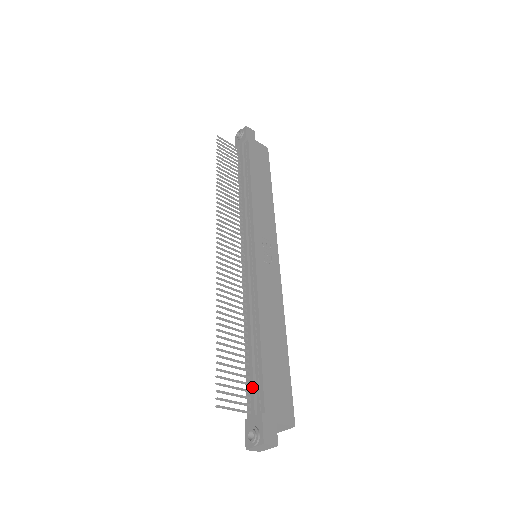
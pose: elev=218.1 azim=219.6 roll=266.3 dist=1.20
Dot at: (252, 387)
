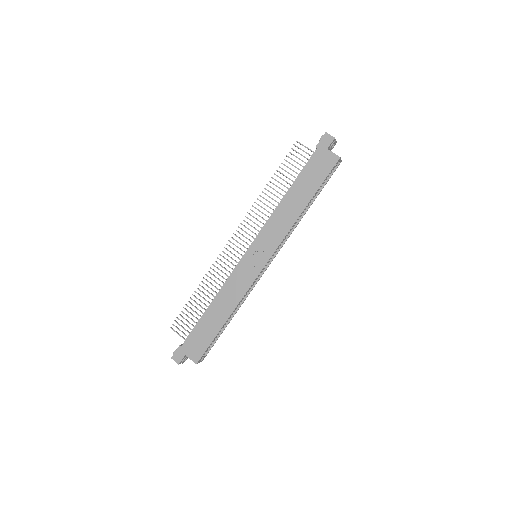
Dot at: occluded
